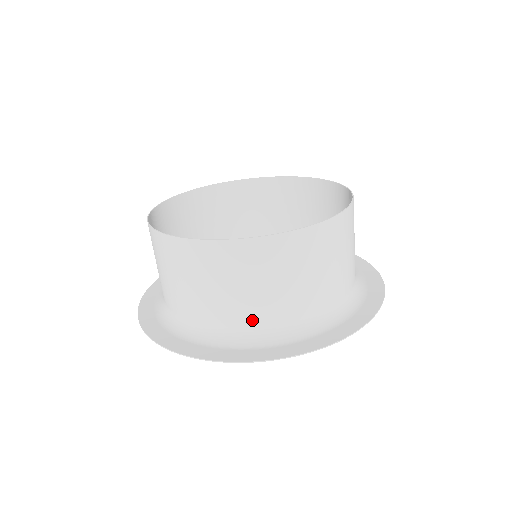
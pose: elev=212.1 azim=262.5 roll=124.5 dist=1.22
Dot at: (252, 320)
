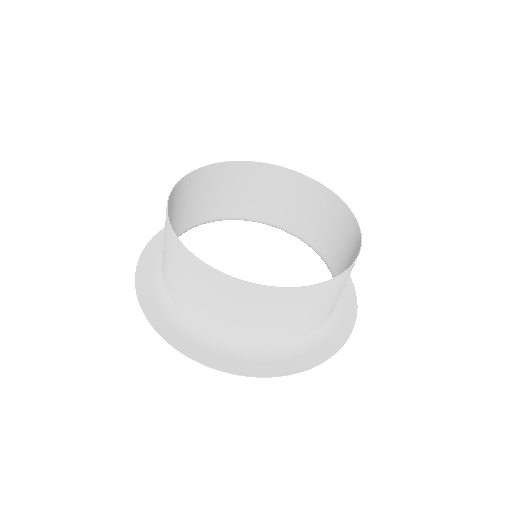
Dot at: (306, 331)
